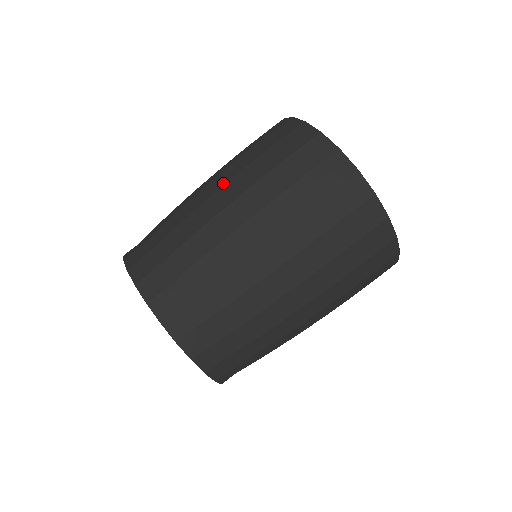
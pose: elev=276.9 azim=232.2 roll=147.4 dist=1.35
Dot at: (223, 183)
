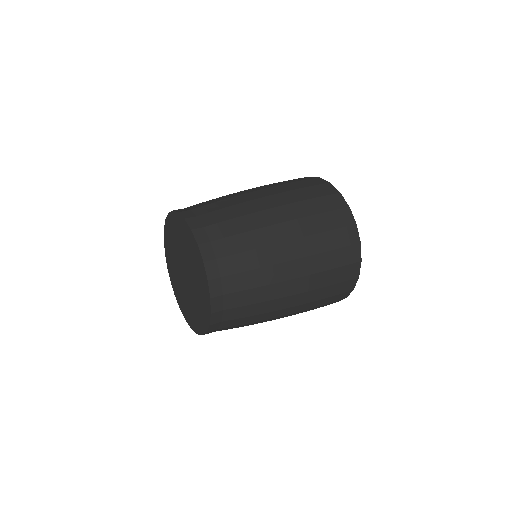
Dot at: occluded
